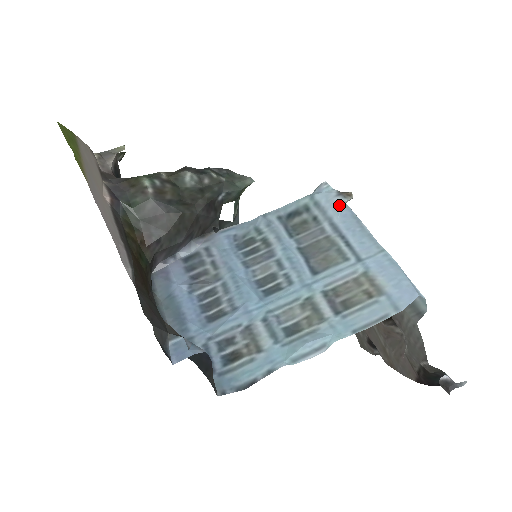
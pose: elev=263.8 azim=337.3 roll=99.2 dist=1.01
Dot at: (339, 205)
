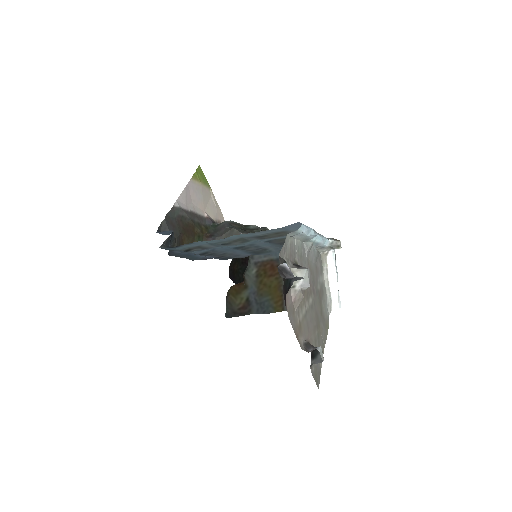
Dot at: occluded
